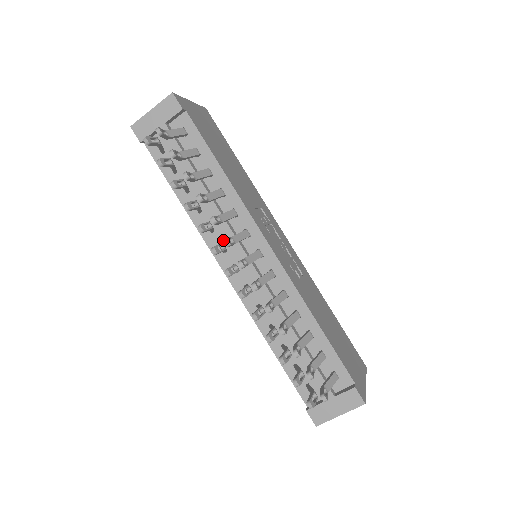
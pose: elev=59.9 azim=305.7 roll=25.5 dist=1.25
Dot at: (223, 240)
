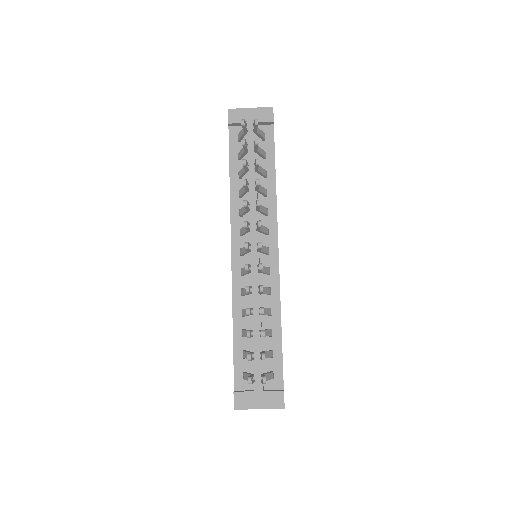
Dot at: occluded
